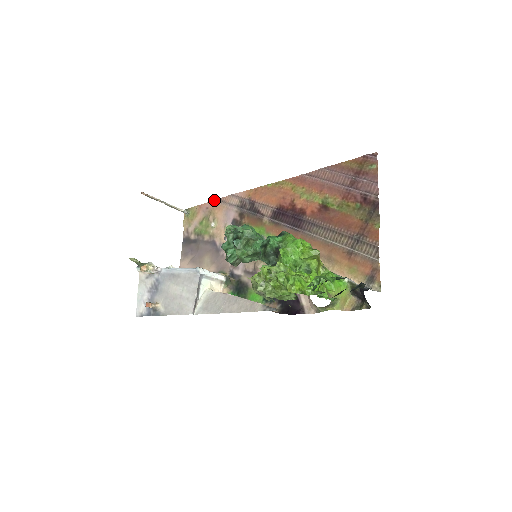
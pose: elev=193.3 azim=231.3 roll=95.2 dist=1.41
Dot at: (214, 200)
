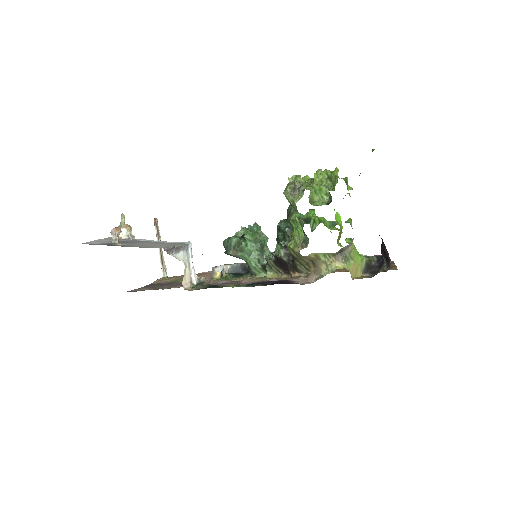
Dot at: (204, 272)
